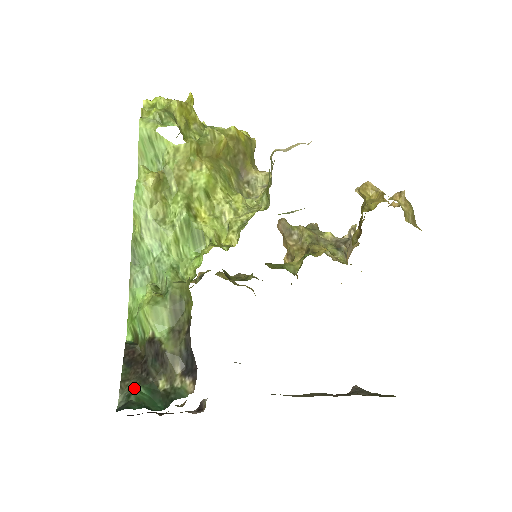
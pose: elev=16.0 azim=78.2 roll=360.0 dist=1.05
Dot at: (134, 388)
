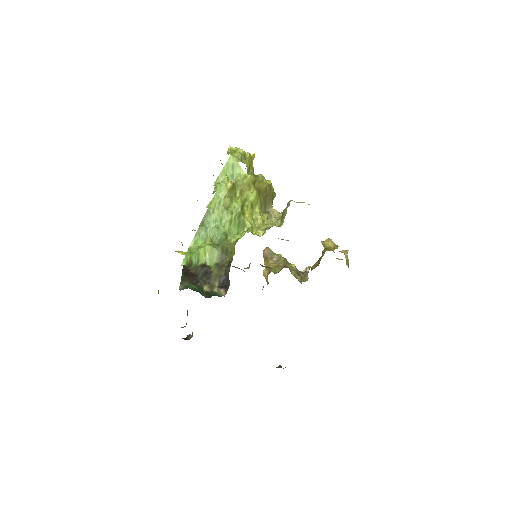
Dot at: (190, 285)
